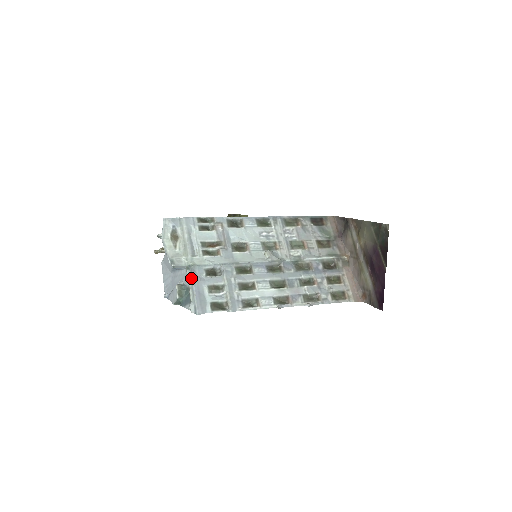
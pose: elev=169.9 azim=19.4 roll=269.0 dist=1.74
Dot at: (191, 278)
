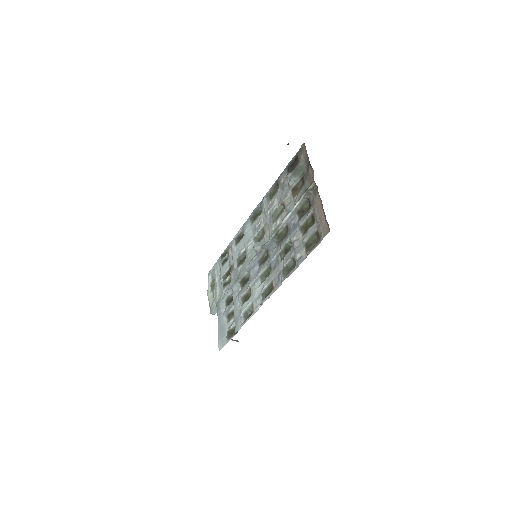
Dot at: (218, 317)
